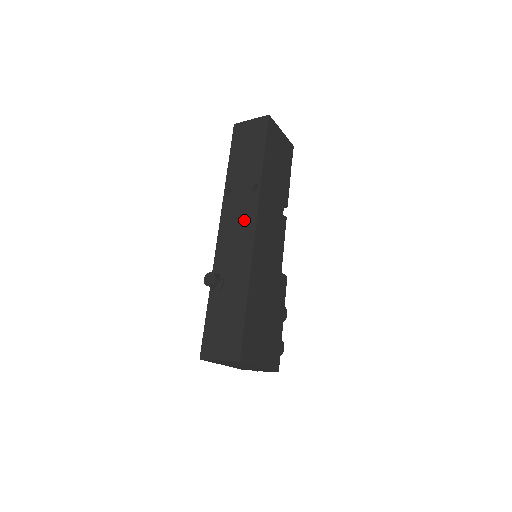
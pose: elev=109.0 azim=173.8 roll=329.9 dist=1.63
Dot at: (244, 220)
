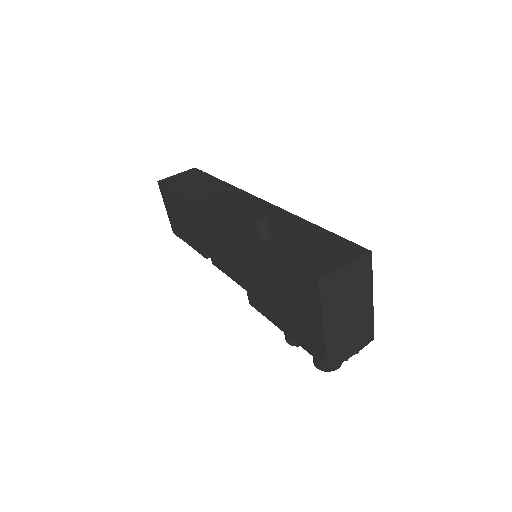
Dot at: (242, 202)
